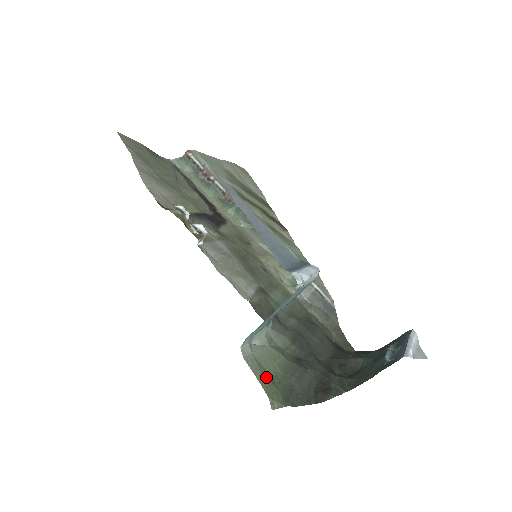
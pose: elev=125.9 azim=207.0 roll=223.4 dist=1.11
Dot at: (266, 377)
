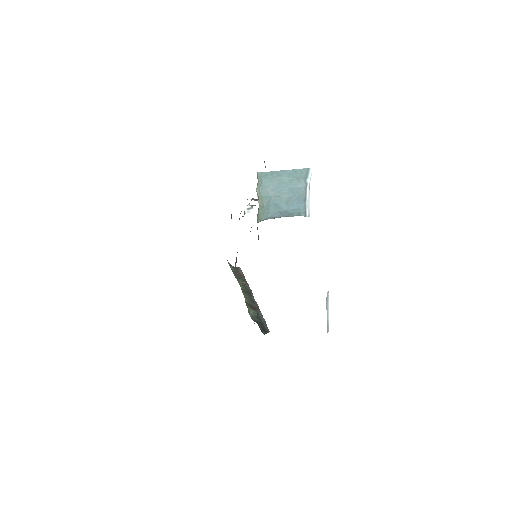
Dot at: occluded
